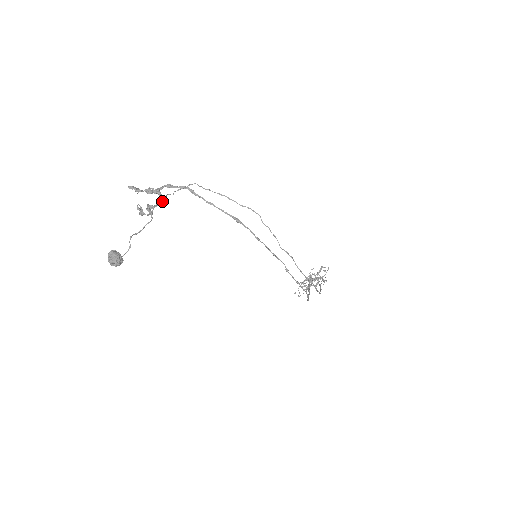
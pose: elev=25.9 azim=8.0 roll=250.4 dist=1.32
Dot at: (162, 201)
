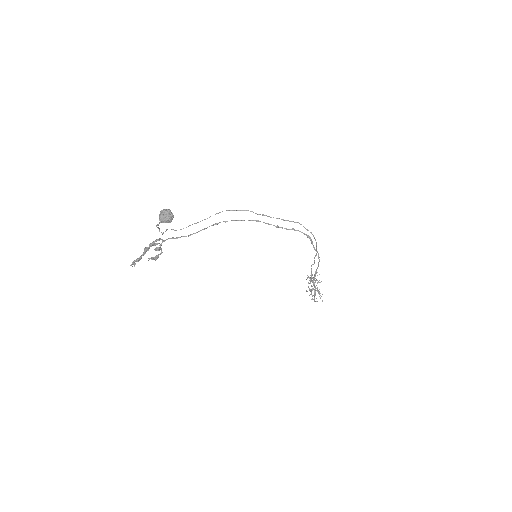
Dot at: (160, 239)
